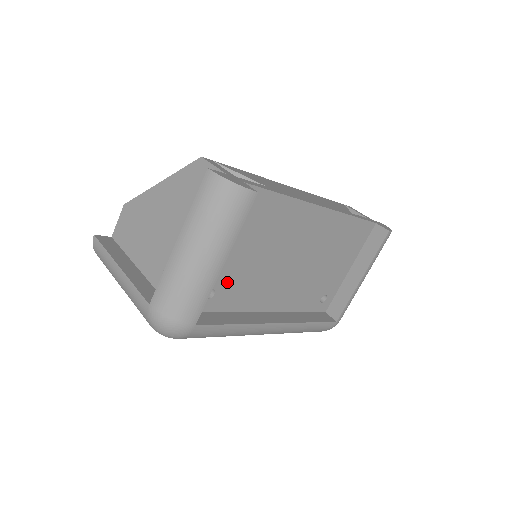
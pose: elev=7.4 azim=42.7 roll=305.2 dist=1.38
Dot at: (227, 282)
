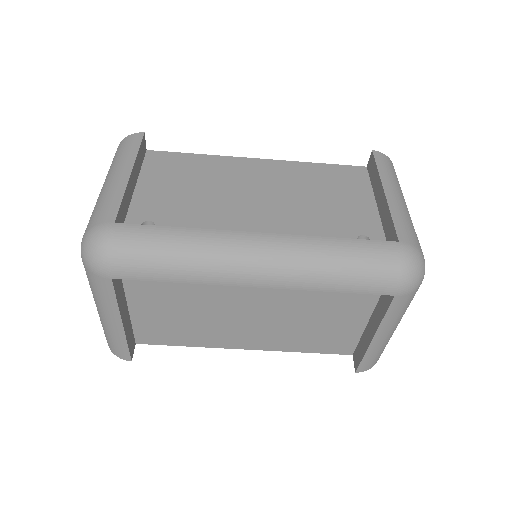
Dot at: (168, 216)
